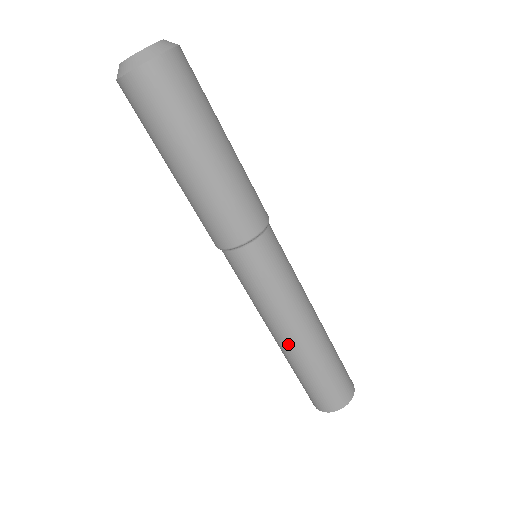
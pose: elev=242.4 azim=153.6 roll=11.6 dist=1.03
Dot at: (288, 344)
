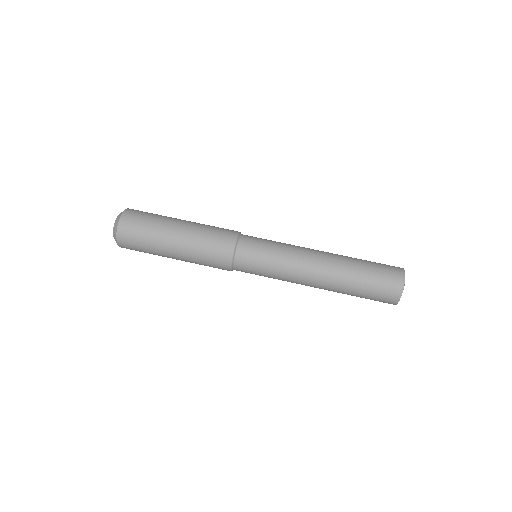
Dot at: (319, 287)
